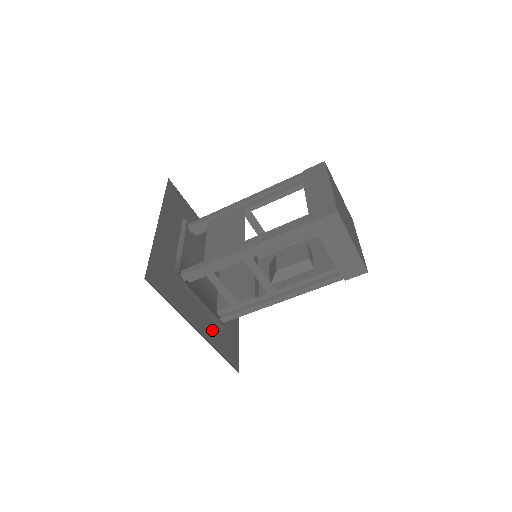
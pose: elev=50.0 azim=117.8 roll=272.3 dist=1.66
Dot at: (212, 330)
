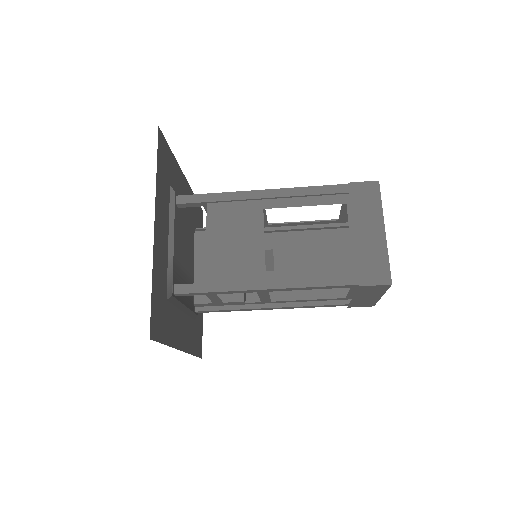
Dot at: (189, 331)
